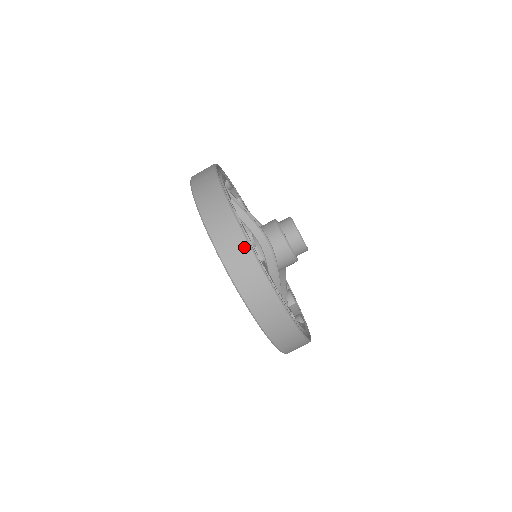
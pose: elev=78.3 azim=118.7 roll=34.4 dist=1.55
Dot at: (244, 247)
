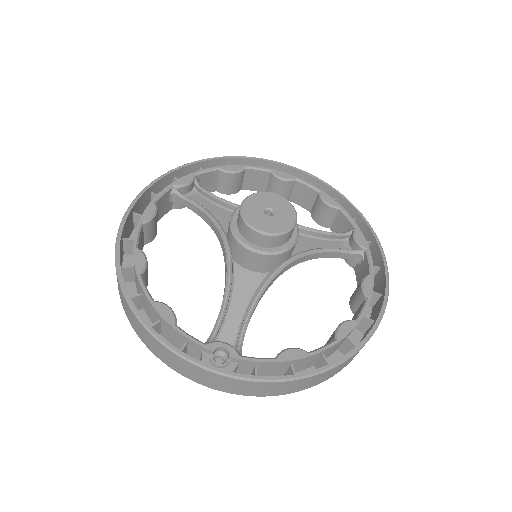
Dot at: (119, 286)
